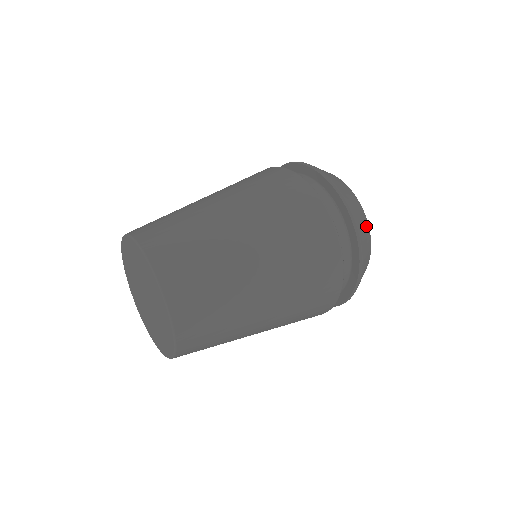
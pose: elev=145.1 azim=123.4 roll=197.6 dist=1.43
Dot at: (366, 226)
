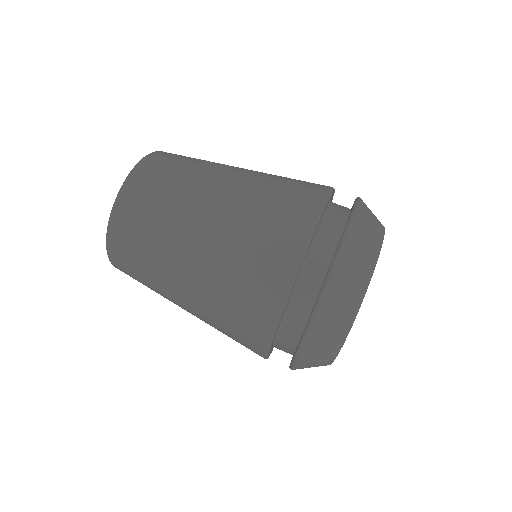
Dot at: (367, 265)
